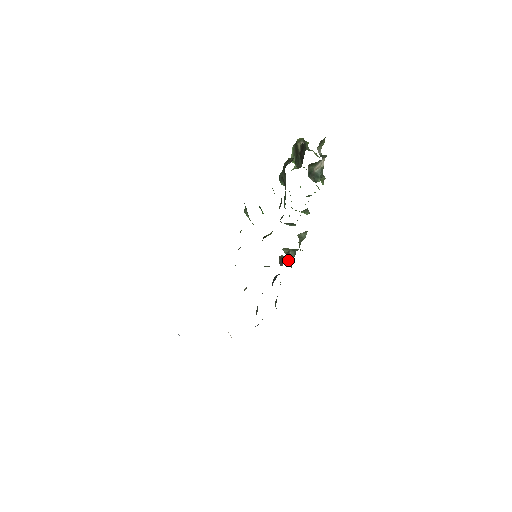
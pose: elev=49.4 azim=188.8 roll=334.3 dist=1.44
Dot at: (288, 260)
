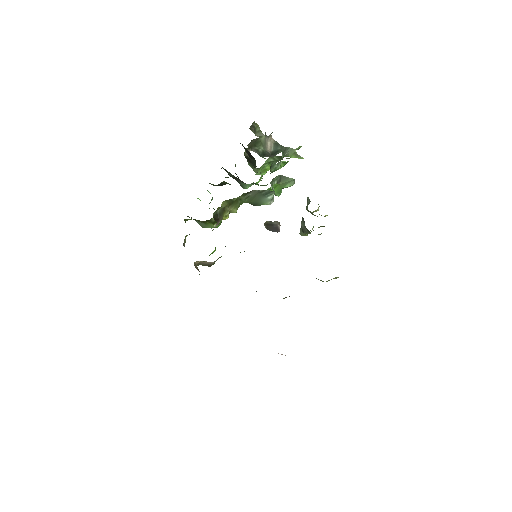
Dot at: (307, 234)
